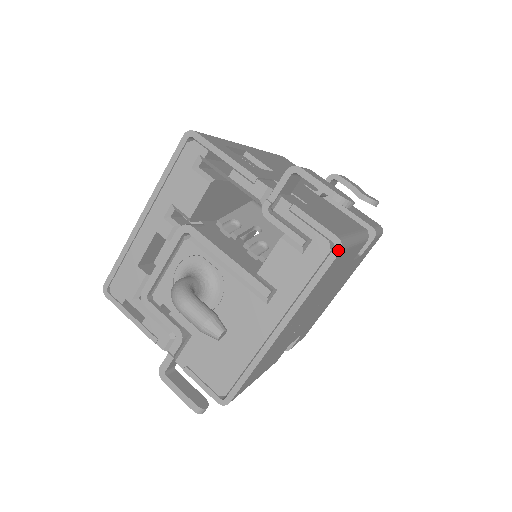
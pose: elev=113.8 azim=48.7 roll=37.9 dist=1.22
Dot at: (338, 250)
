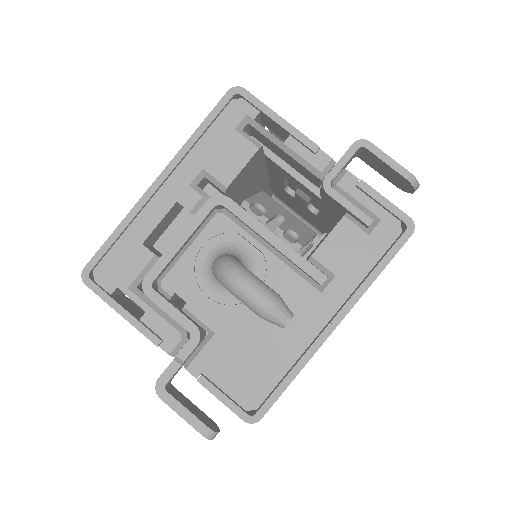
Dot at: (410, 232)
